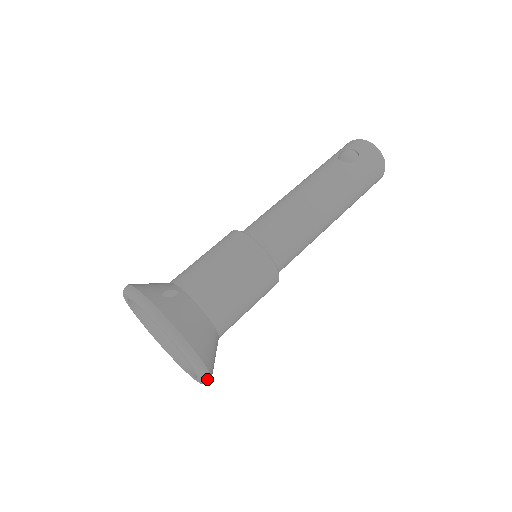
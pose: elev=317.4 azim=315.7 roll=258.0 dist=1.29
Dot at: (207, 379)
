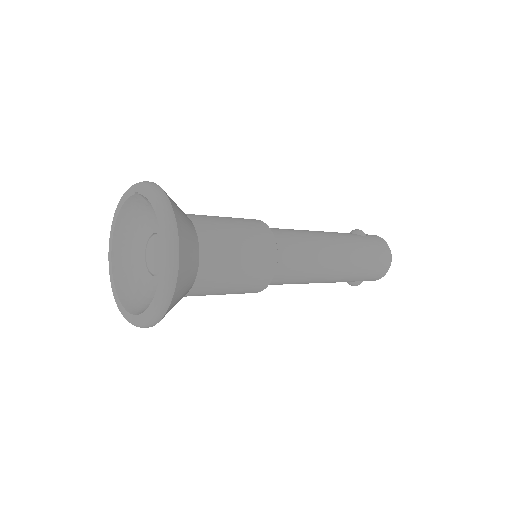
Dot at: (172, 276)
